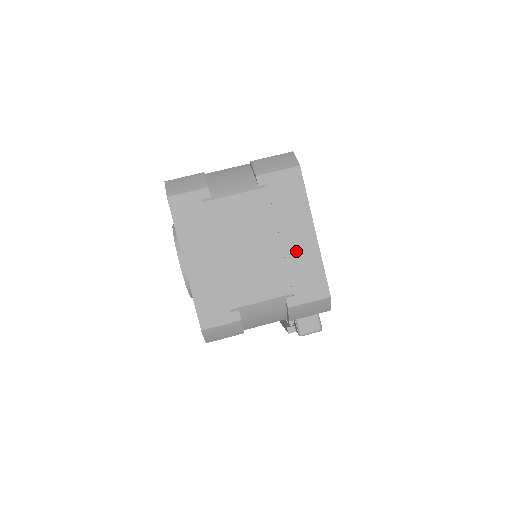
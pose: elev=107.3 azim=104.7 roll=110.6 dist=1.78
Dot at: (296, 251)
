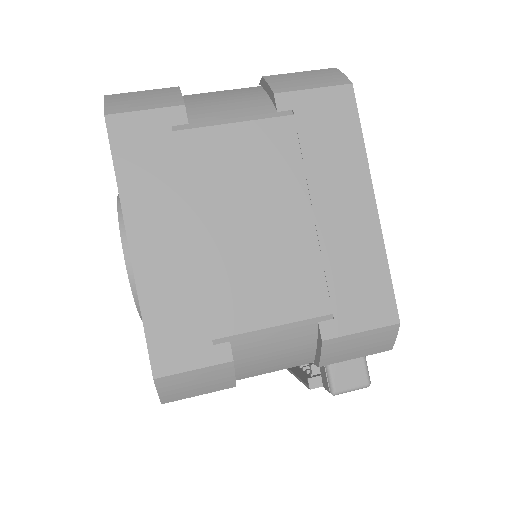
Dot at: (341, 235)
